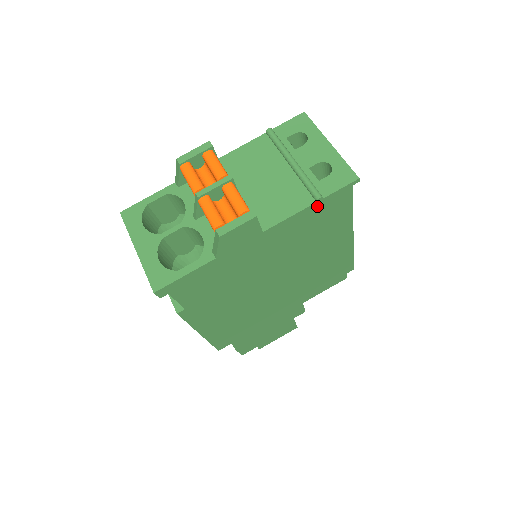
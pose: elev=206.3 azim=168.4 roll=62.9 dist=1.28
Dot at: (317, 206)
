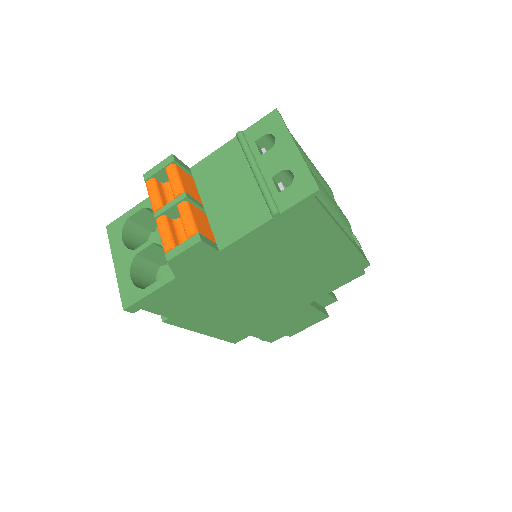
Dot at: (276, 221)
